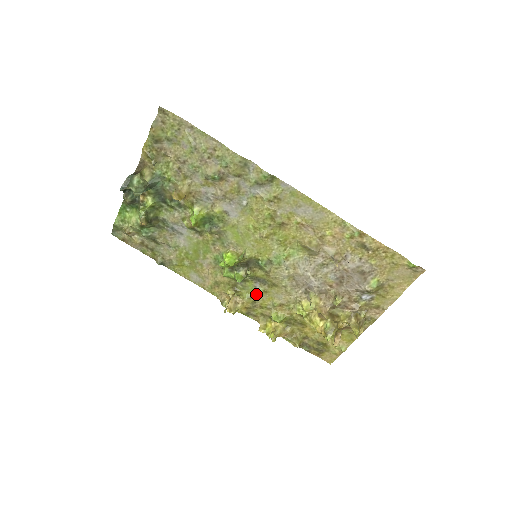
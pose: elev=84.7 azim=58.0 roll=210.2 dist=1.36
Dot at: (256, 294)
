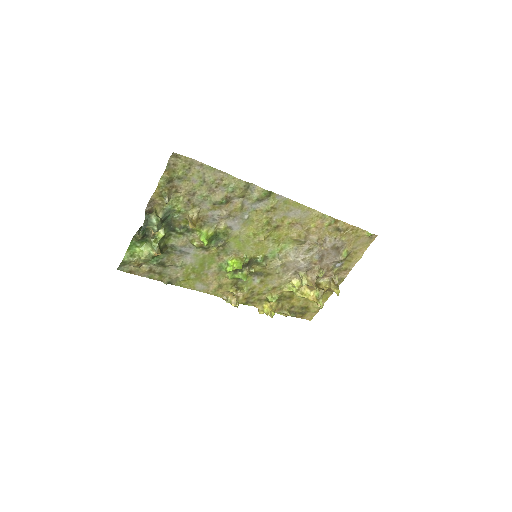
Dot at: (254, 285)
